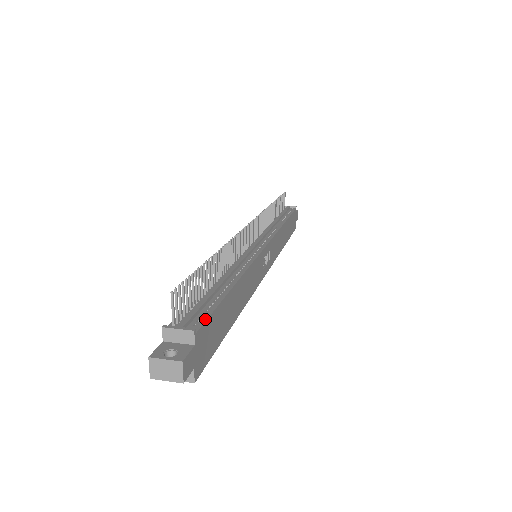
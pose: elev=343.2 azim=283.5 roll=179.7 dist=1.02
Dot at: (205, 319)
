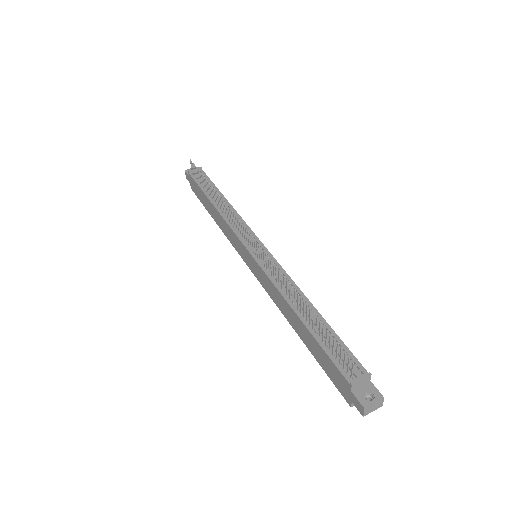
Dot at: (355, 358)
